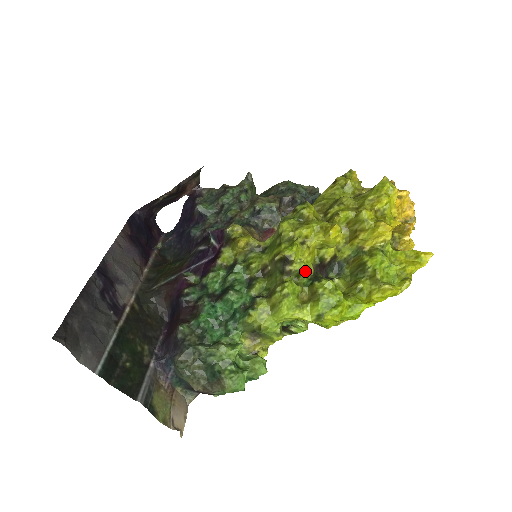
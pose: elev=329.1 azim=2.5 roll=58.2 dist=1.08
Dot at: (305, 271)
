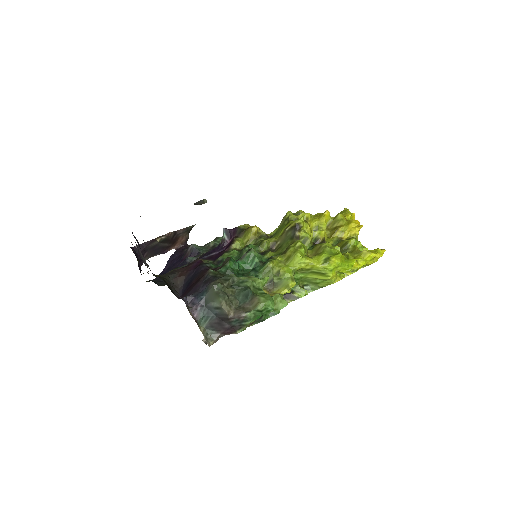
Dot at: (309, 238)
